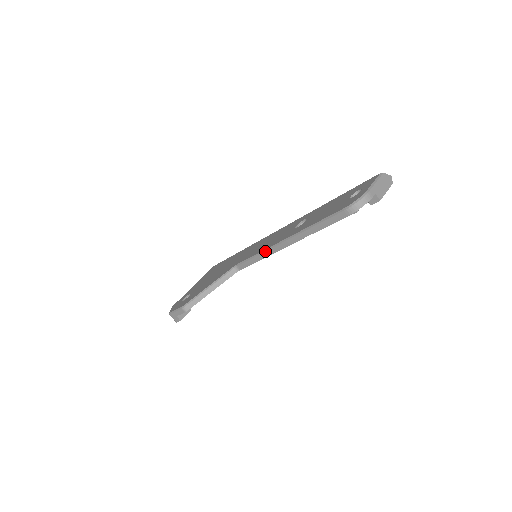
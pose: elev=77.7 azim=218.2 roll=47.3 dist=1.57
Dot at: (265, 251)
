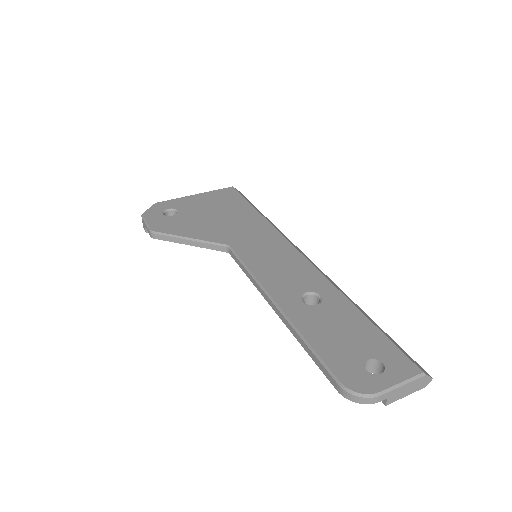
Dot at: (256, 282)
